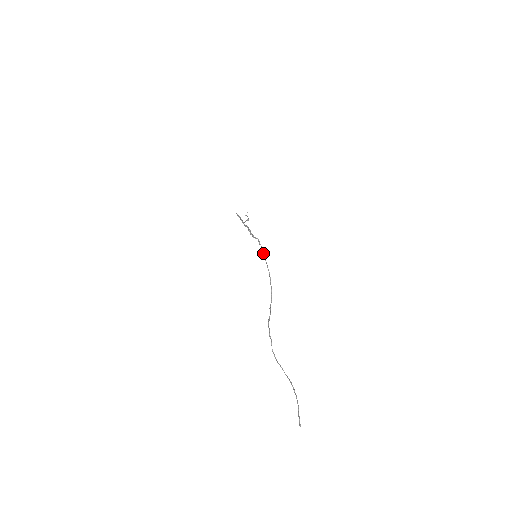
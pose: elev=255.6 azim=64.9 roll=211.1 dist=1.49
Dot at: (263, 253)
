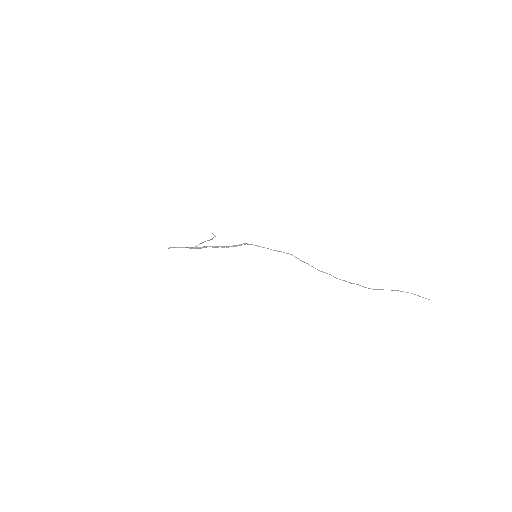
Dot at: occluded
